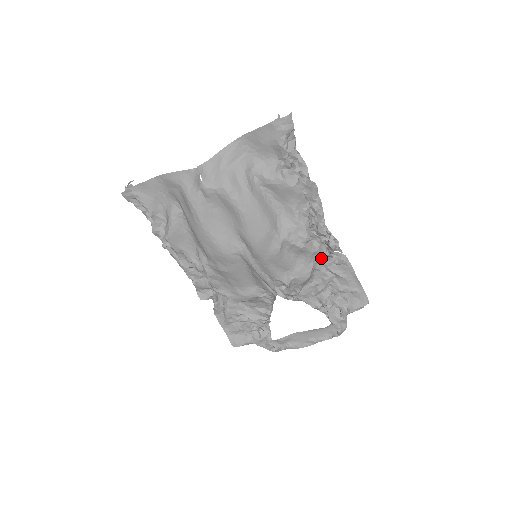
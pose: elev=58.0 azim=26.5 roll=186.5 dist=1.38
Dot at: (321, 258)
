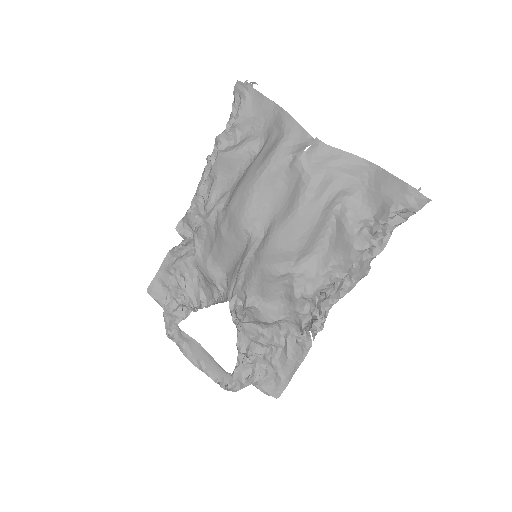
Dot at: (294, 322)
